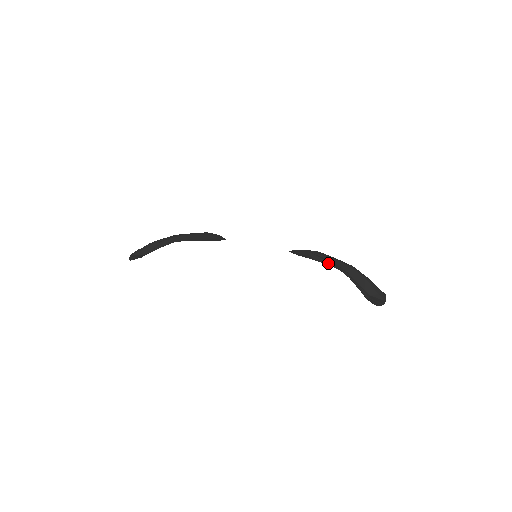
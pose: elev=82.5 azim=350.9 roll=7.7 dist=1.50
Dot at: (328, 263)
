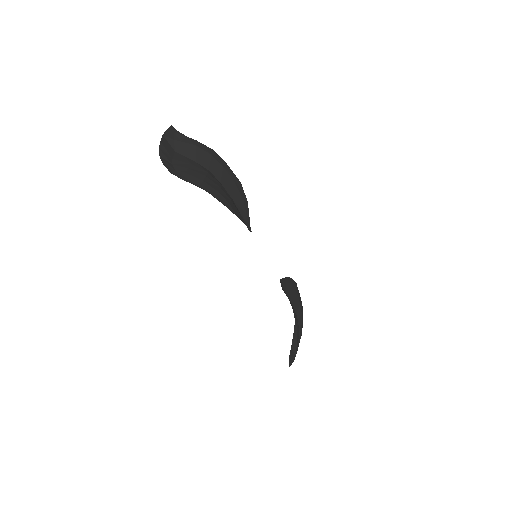
Dot at: (293, 304)
